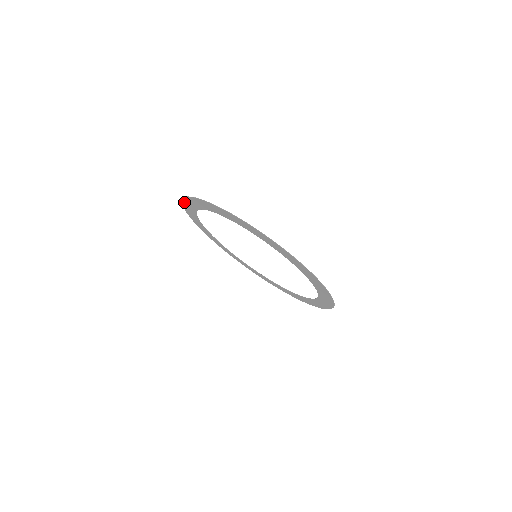
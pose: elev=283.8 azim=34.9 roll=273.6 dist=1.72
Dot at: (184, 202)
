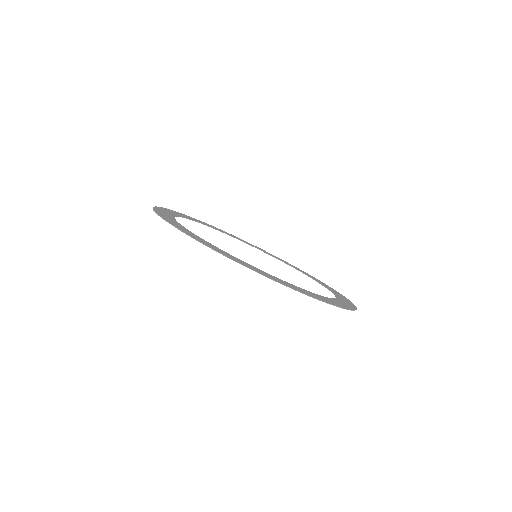
Dot at: (219, 252)
